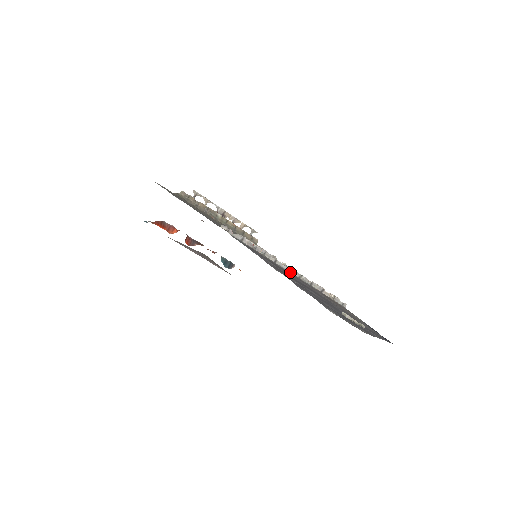
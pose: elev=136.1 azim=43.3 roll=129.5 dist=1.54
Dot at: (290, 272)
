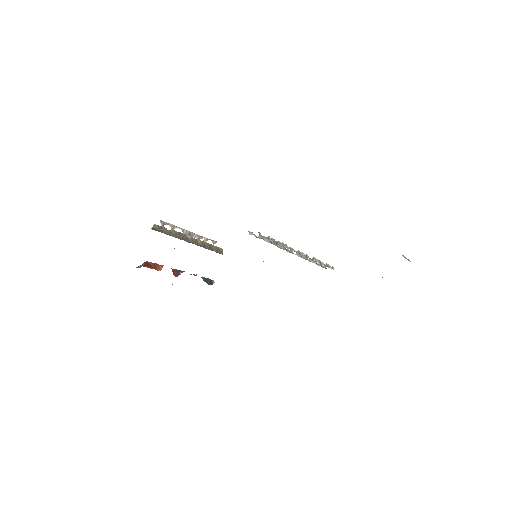
Dot at: occluded
